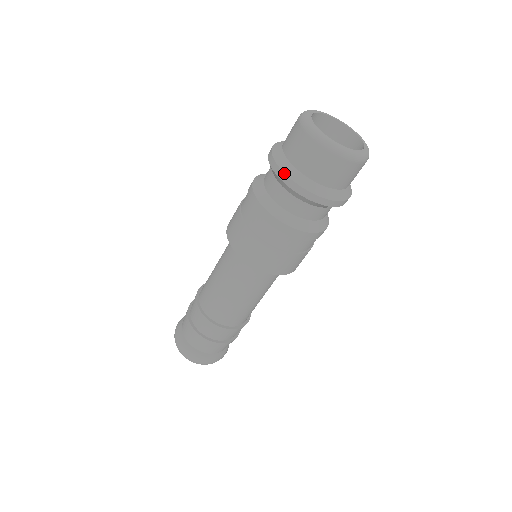
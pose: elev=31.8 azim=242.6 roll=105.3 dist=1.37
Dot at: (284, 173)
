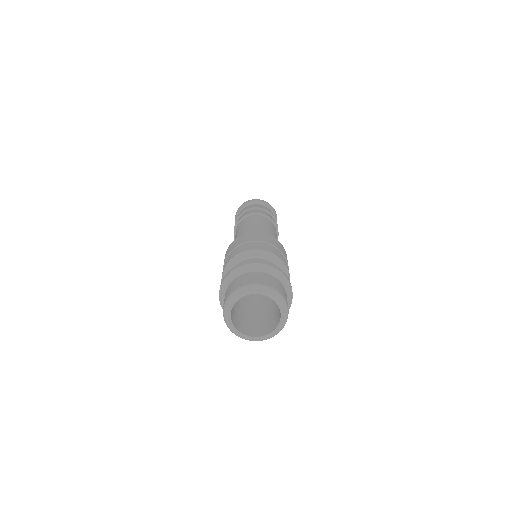
Dot at: occluded
